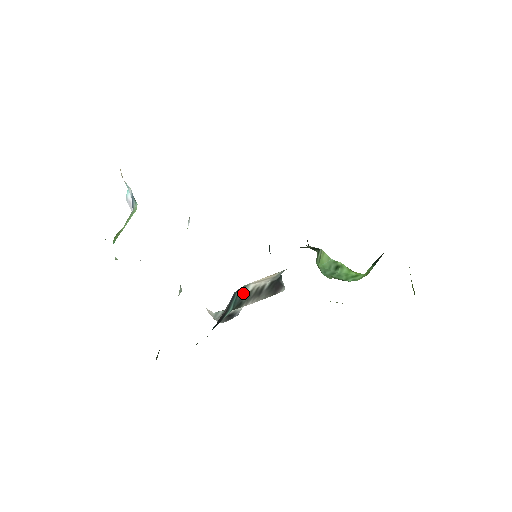
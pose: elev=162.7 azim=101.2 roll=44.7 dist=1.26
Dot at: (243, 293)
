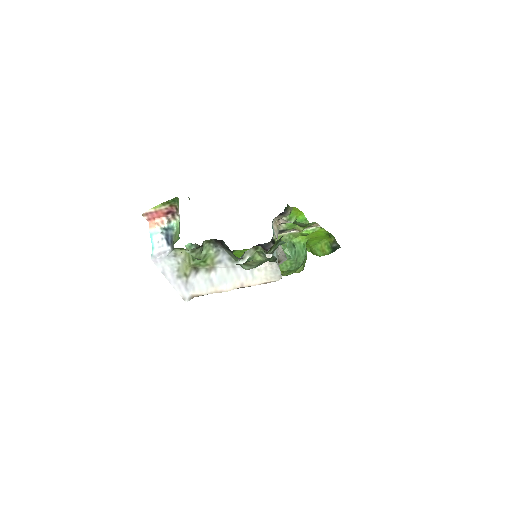
Dot at: occluded
